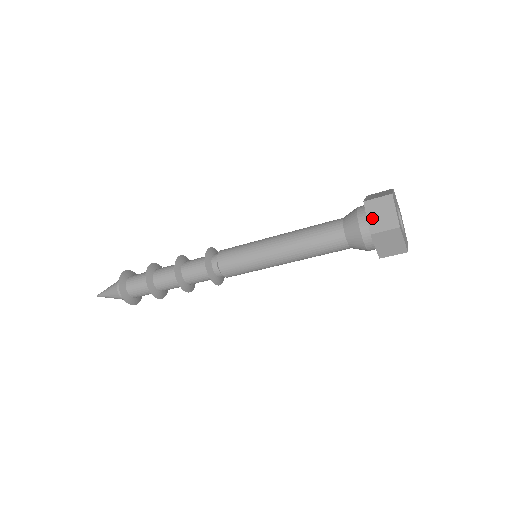
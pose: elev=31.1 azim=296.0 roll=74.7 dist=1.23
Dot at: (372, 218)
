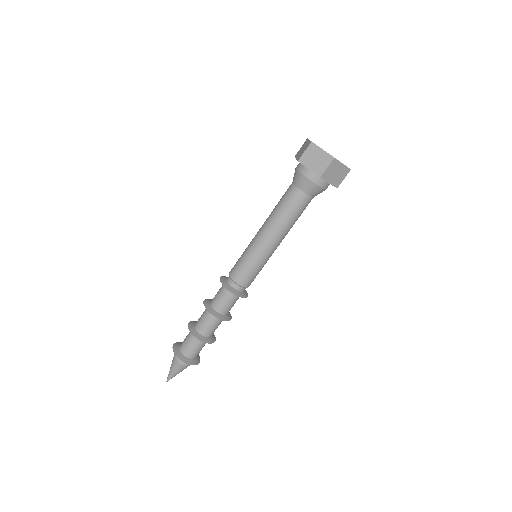
Dot at: (312, 167)
